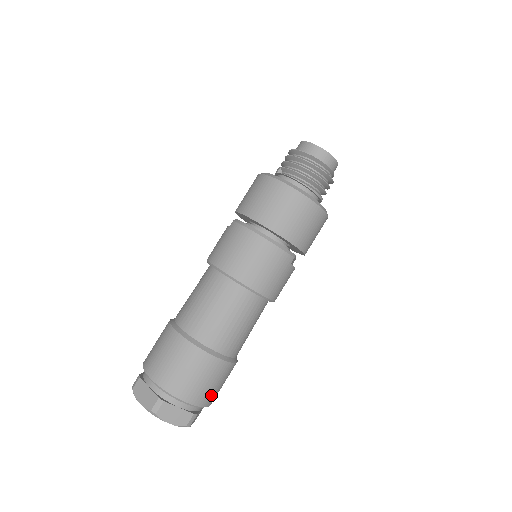
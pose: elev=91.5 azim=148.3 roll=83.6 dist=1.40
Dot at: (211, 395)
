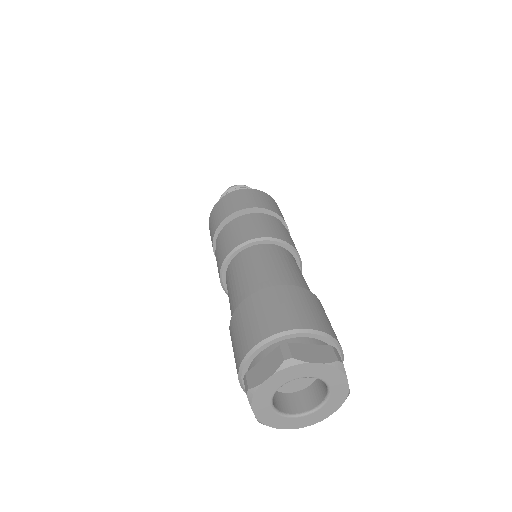
Dot at: (329, 327)
